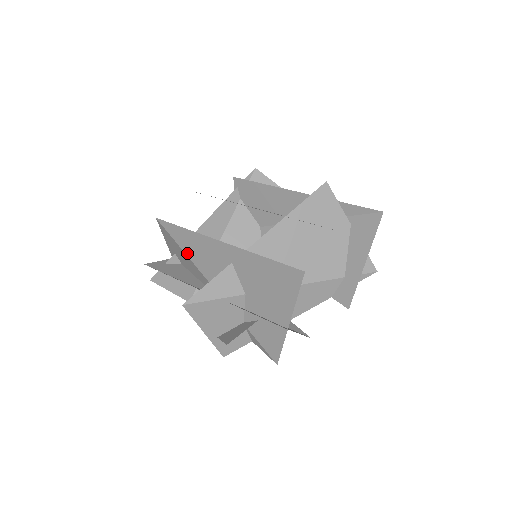
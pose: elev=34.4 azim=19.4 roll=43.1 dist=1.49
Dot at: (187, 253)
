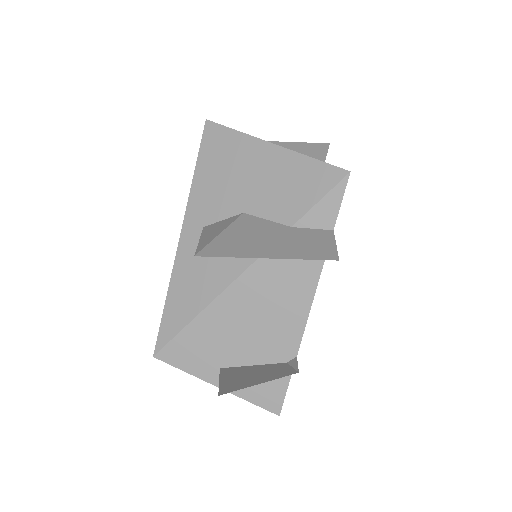
Dot at: (196, 311)
